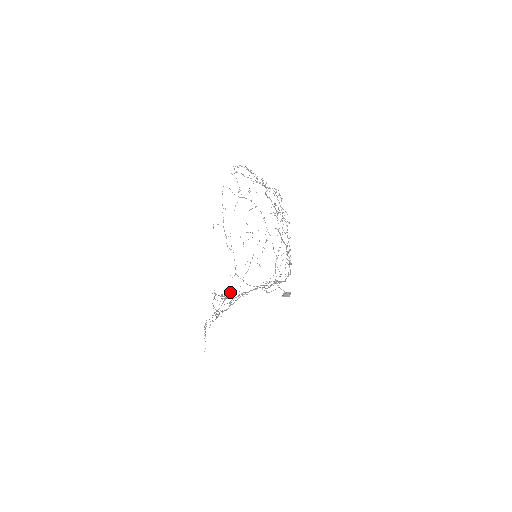
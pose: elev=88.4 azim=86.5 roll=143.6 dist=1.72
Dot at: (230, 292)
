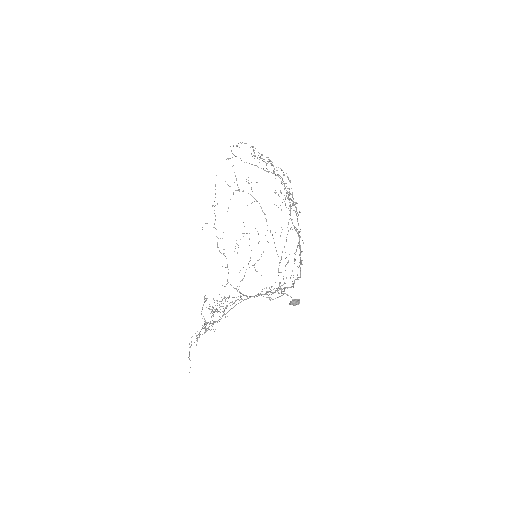
Dot at: (224, 298)
